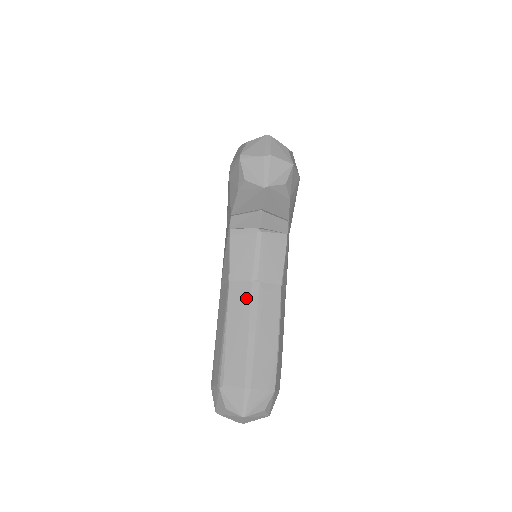
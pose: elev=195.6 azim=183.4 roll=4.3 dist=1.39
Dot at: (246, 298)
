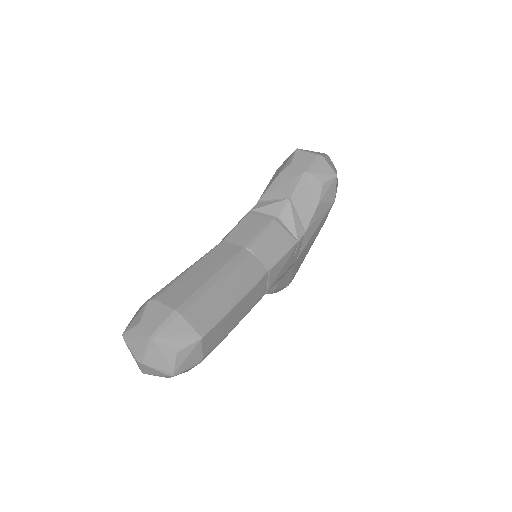
Dot at: (230, 255)
